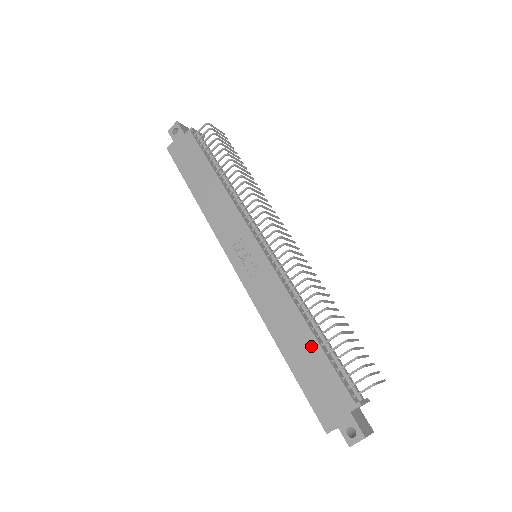
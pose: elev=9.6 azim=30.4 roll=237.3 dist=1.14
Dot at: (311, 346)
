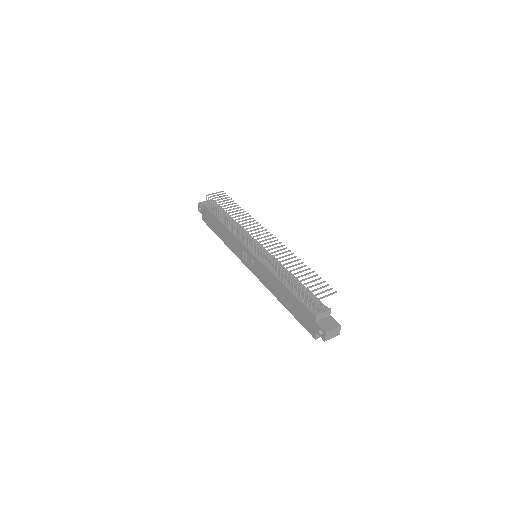
Dot at: (288, 294)
